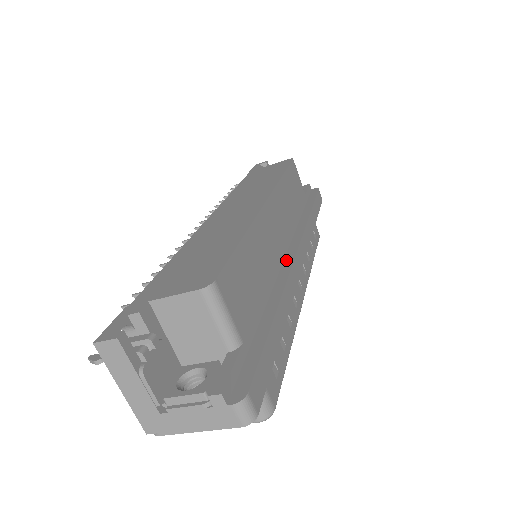
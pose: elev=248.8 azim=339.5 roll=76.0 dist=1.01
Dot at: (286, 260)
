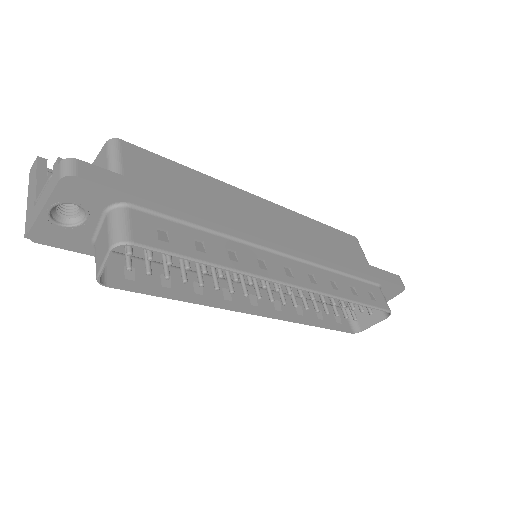
Dot at: occluded
